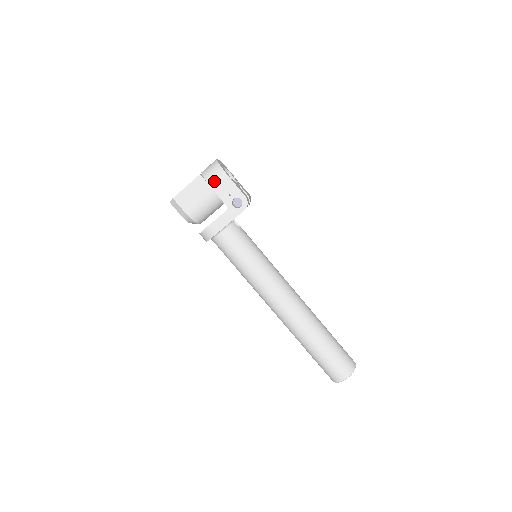
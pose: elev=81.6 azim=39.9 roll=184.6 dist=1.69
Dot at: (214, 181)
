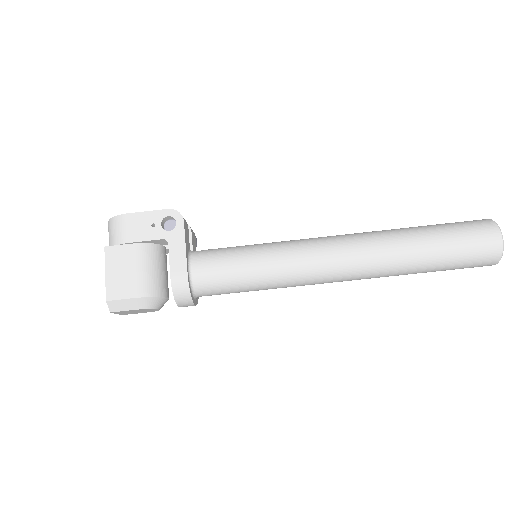
Dot at: (124, 234)
